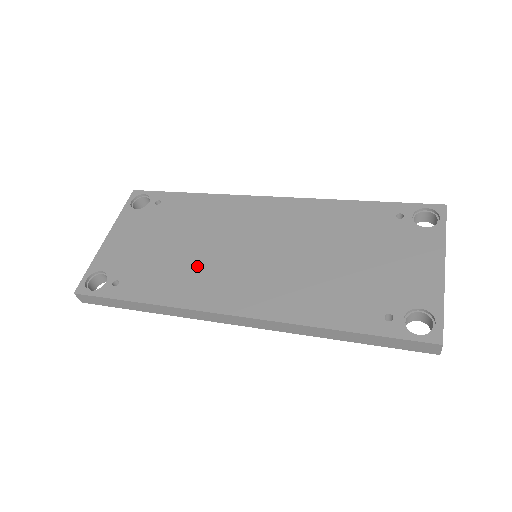
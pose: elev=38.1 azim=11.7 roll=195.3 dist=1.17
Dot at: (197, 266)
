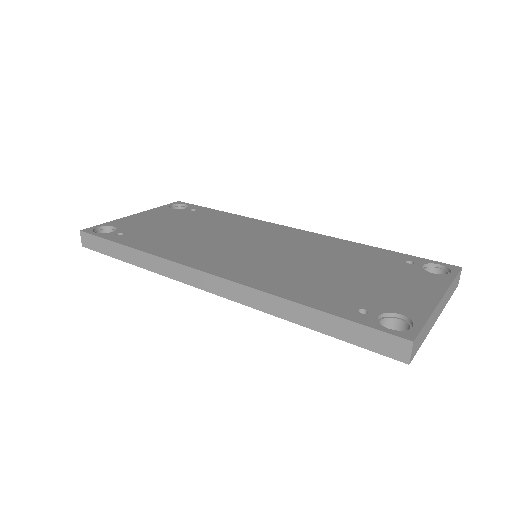
Dot at: (198, 243)
